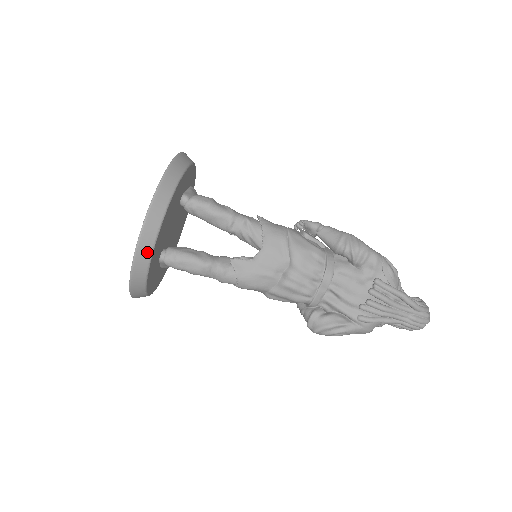
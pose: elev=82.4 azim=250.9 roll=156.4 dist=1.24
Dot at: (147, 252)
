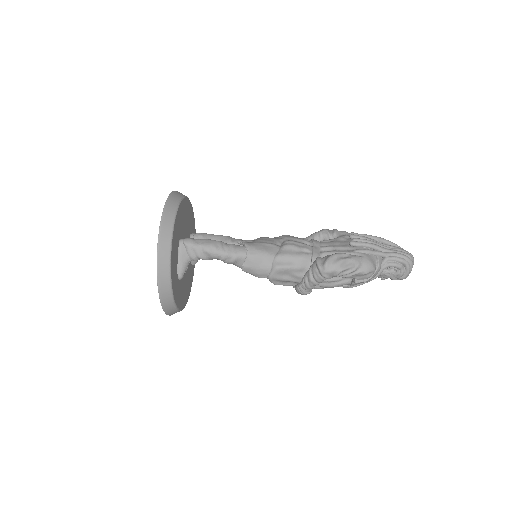
Dot at: (176, 202)
